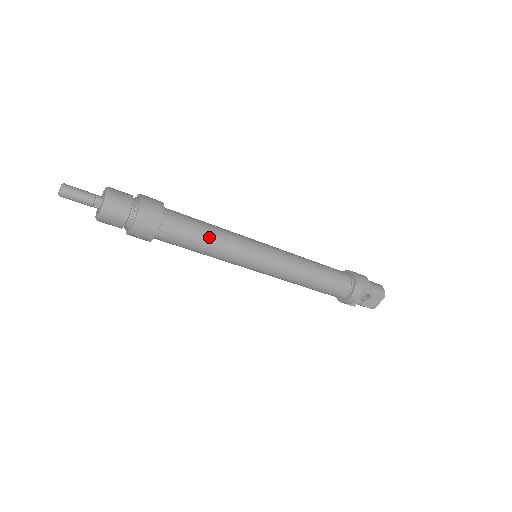
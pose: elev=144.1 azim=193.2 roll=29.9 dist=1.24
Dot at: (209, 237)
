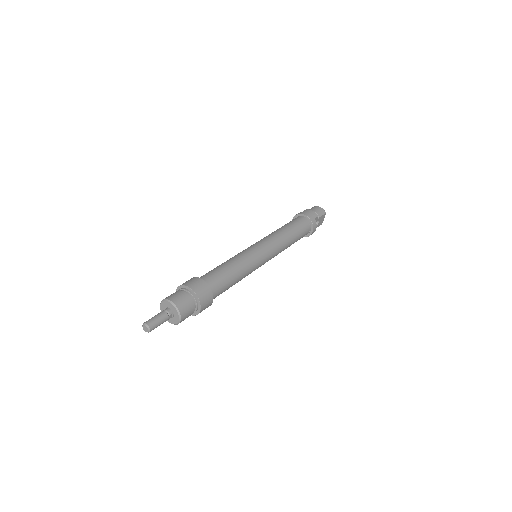
Dot at: (236, 274)
